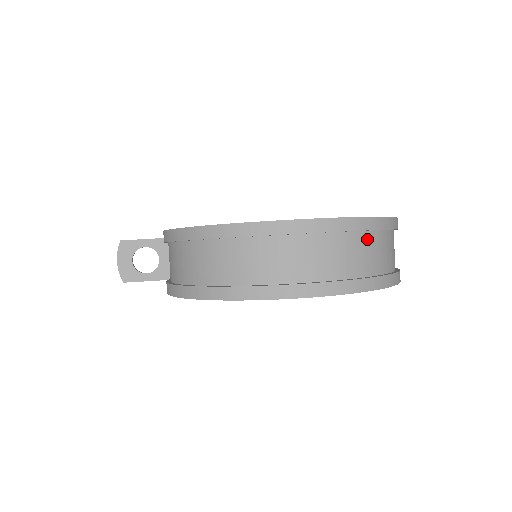
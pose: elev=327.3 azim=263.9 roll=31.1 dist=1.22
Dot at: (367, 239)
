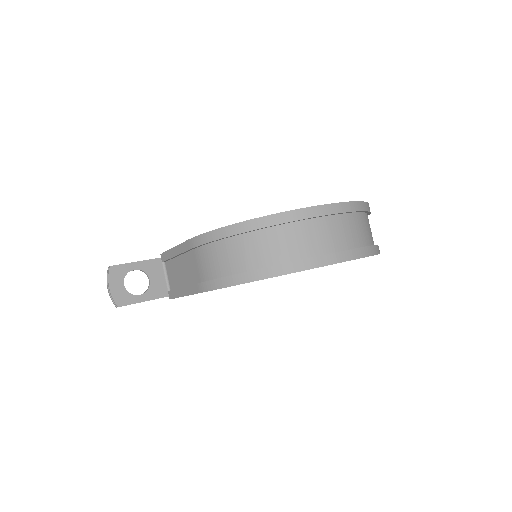
Dot at: (365, 218)
